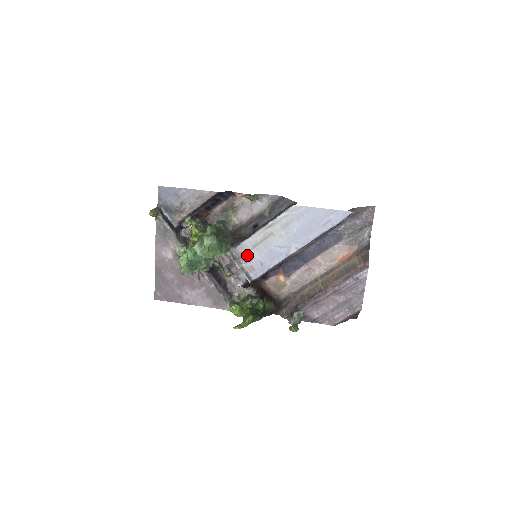
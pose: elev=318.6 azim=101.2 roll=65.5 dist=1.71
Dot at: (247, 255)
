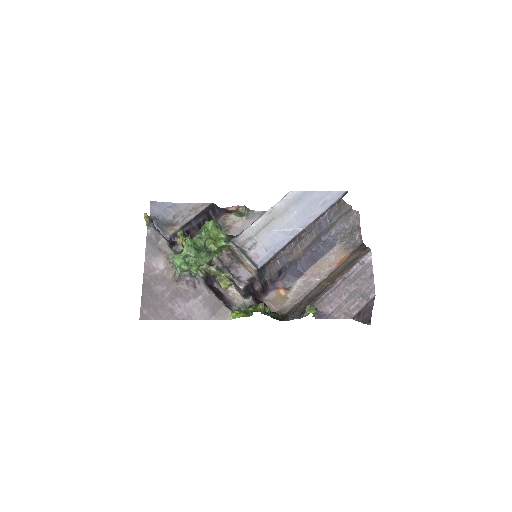
Dot at: (250, 242)
